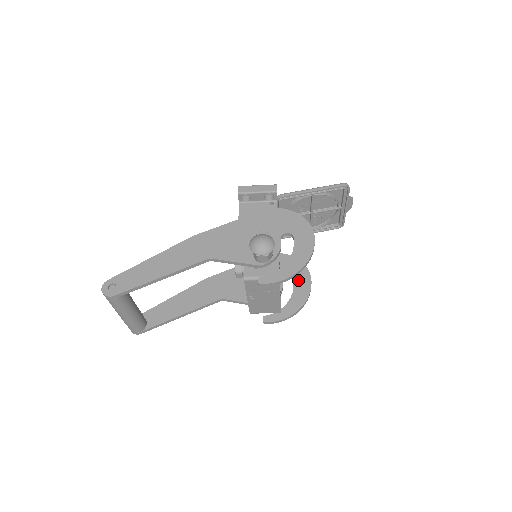
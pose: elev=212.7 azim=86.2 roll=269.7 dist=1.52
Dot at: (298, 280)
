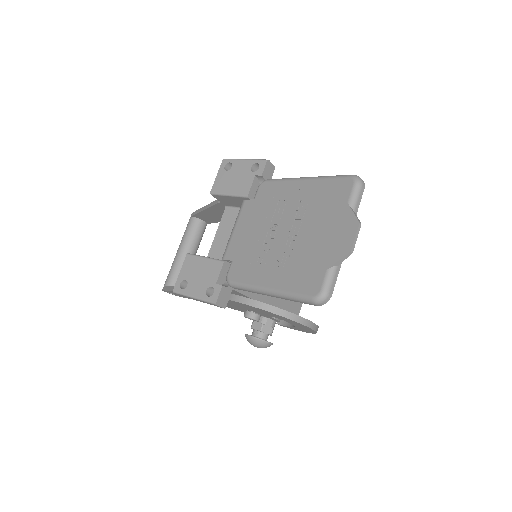
Dot at: occluded
